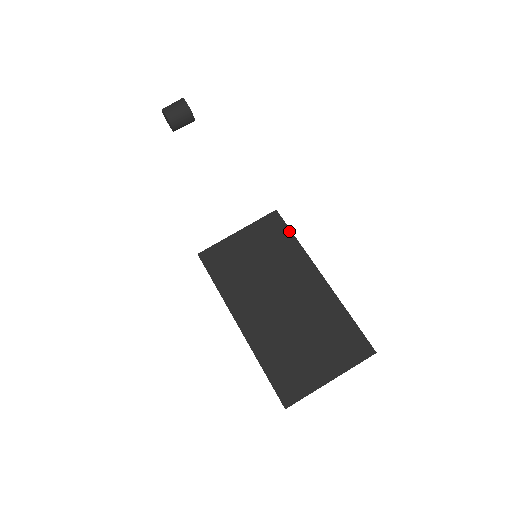
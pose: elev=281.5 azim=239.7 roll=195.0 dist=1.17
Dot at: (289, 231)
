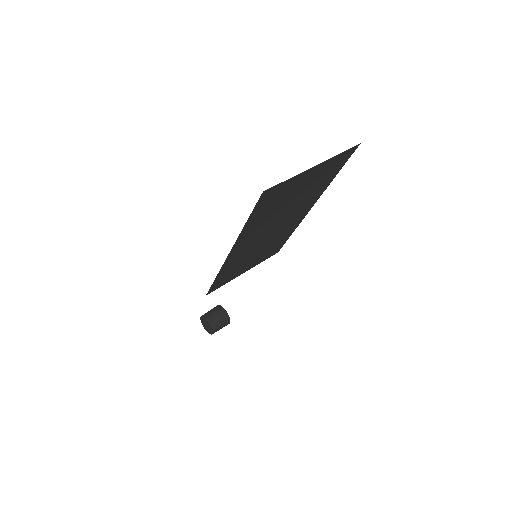
Dot at: (286, 240)
